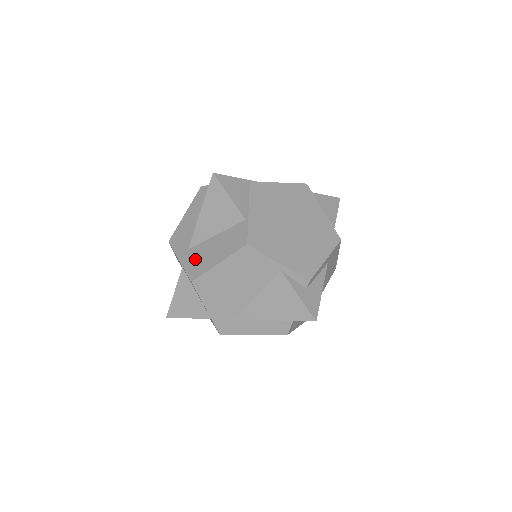
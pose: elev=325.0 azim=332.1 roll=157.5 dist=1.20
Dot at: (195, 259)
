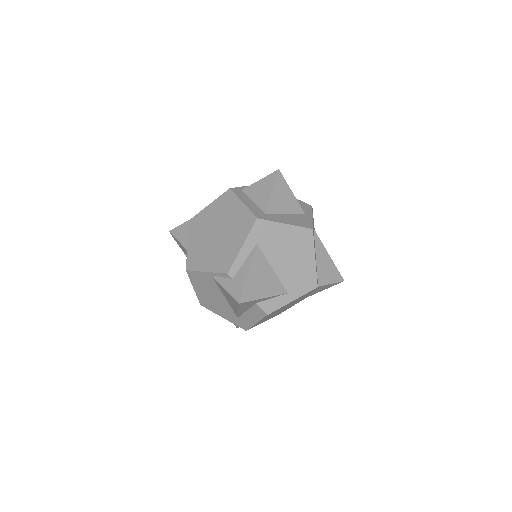
Dot at: occluded
